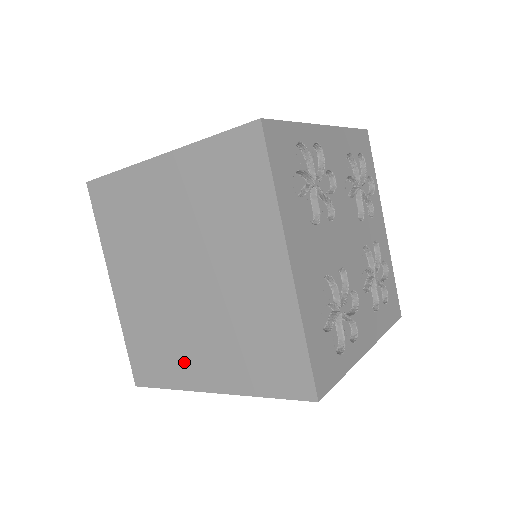
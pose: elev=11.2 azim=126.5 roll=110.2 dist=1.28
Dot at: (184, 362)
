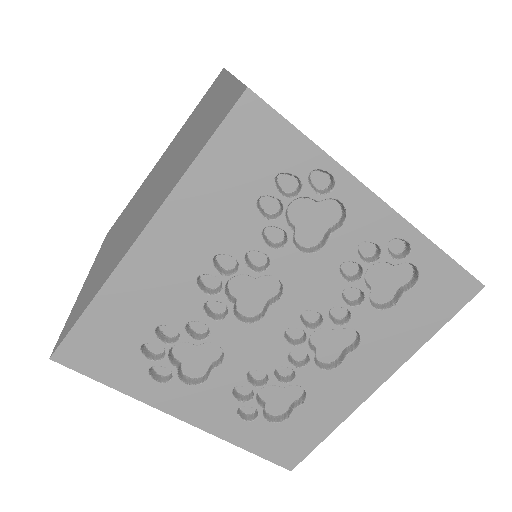
Dot at: (120, 251)
